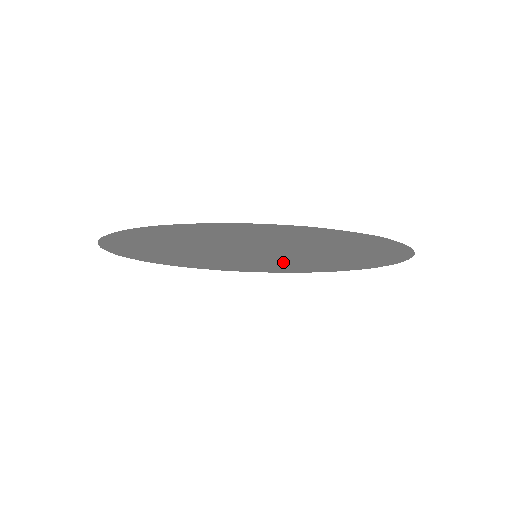
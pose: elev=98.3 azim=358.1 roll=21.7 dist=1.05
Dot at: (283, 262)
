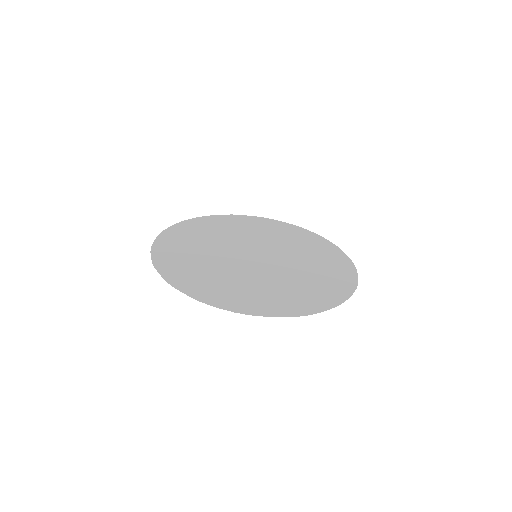
Dot at: (245, 240)
